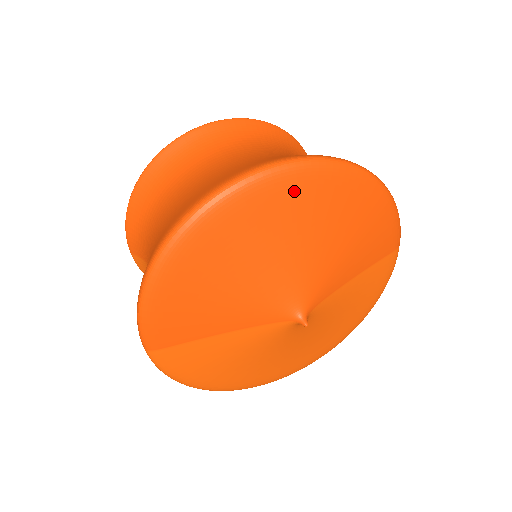
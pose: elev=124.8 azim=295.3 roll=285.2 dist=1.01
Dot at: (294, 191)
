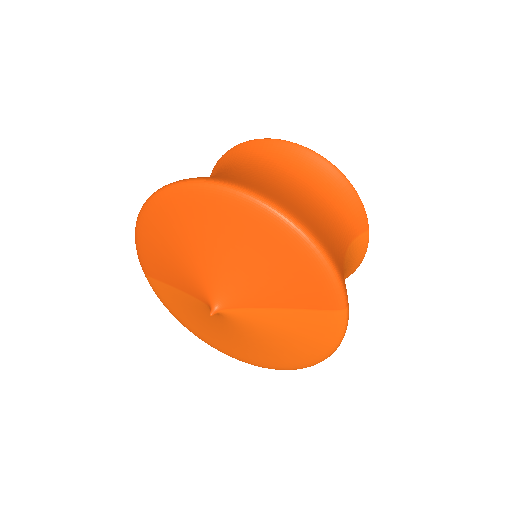
Dot at: (214, 207)
